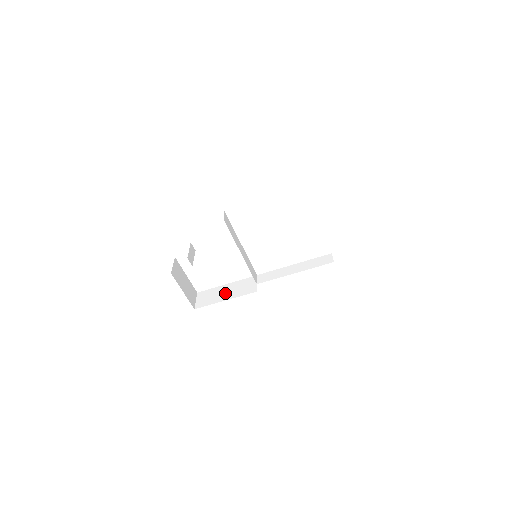
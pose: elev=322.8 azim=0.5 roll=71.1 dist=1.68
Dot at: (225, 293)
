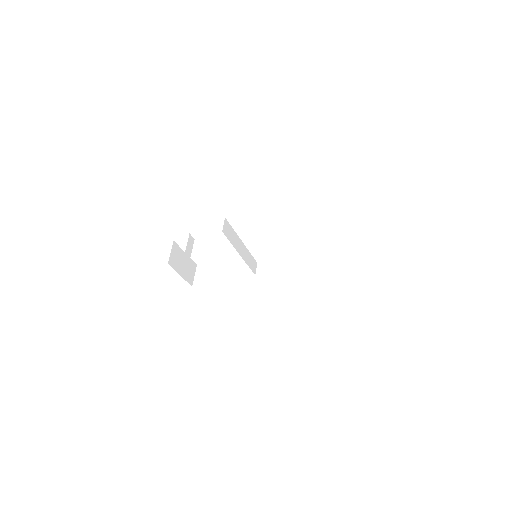
Dot at: (223, 276)
